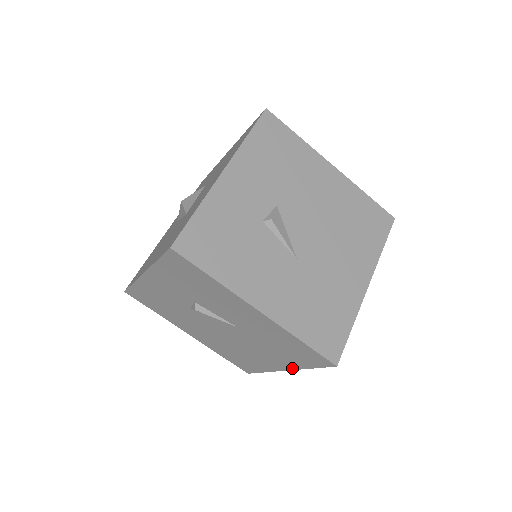
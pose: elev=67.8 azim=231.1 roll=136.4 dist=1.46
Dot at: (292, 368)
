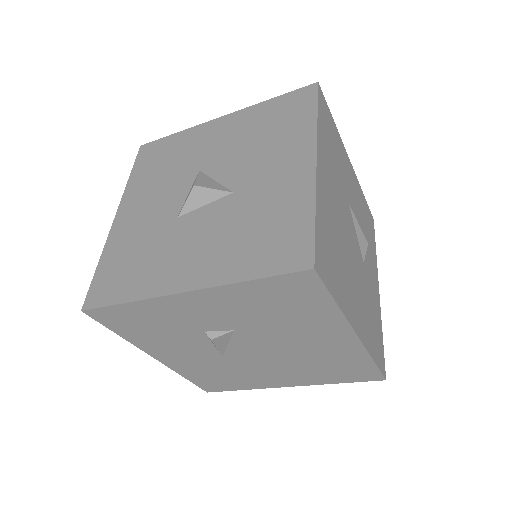
Dot at: occluded
